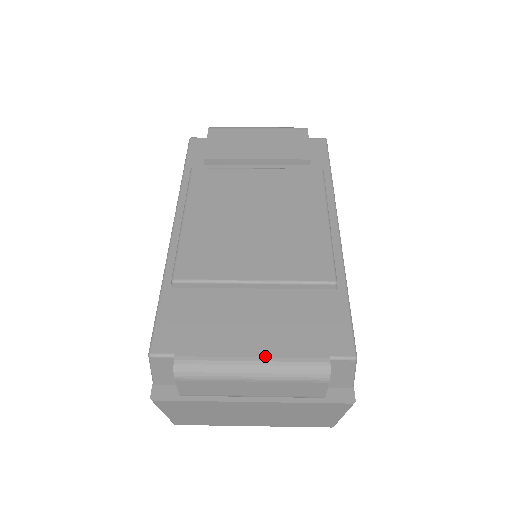
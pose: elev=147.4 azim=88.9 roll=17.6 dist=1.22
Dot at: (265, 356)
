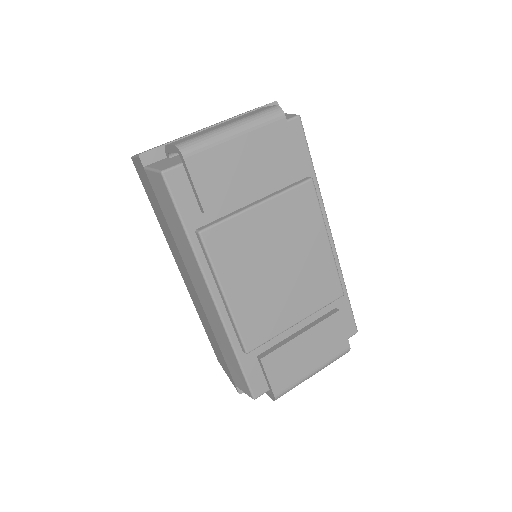
Dot at: (320, 366)
